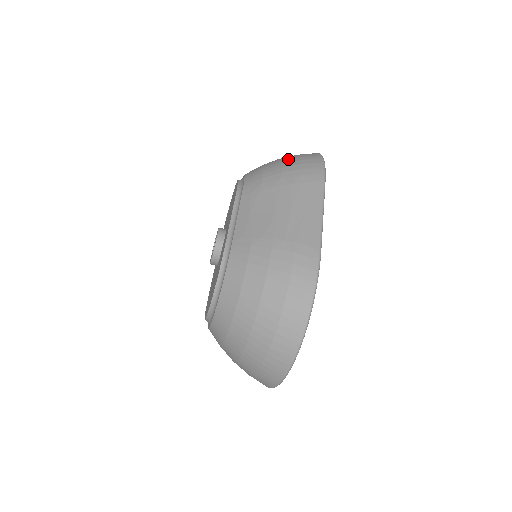
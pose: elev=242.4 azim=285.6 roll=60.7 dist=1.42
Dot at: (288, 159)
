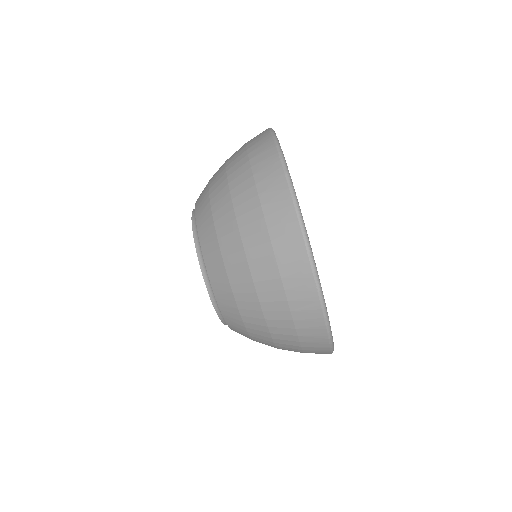
Dot at: occluded
